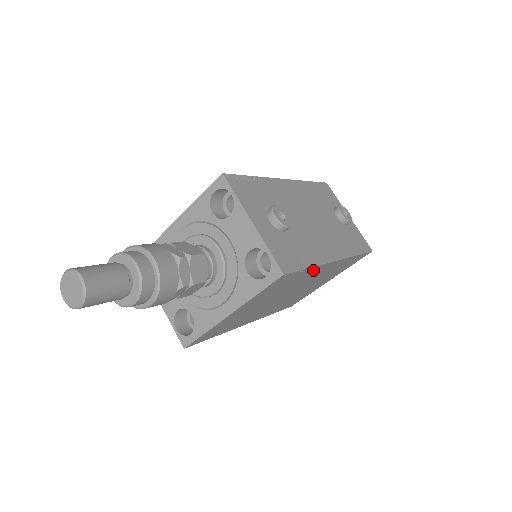
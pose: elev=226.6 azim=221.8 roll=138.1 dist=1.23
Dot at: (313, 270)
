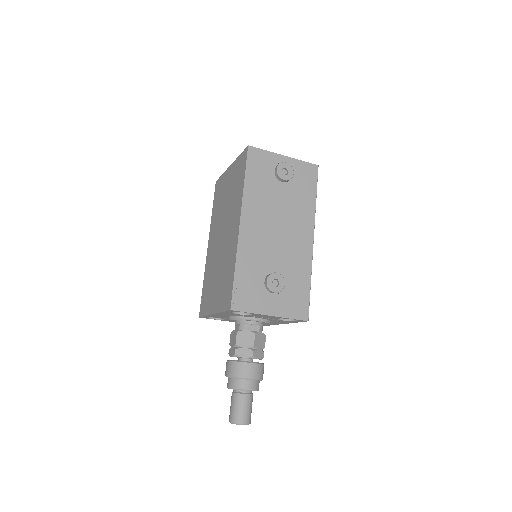
Dot at: occluded
